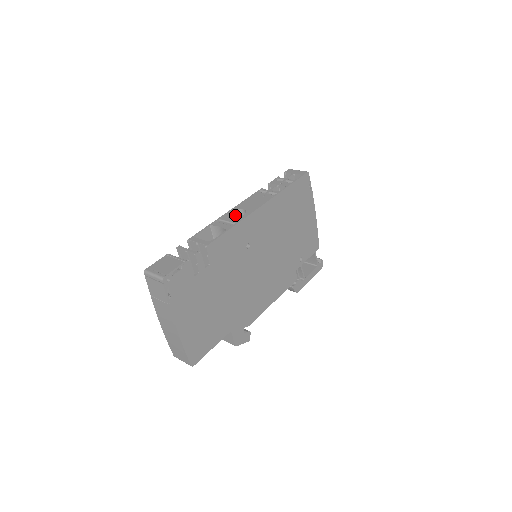
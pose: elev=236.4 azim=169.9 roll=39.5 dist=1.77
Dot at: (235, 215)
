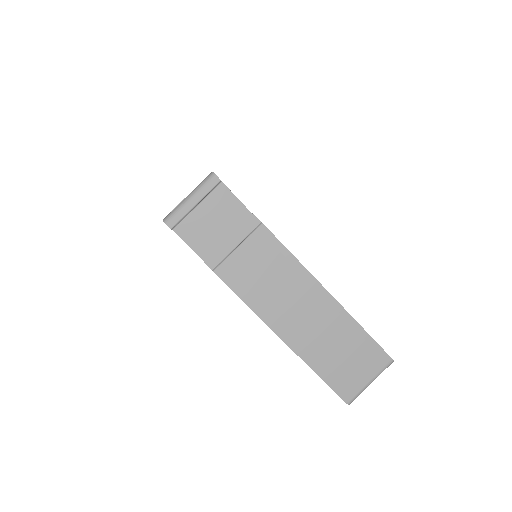
Dot at: occluded
